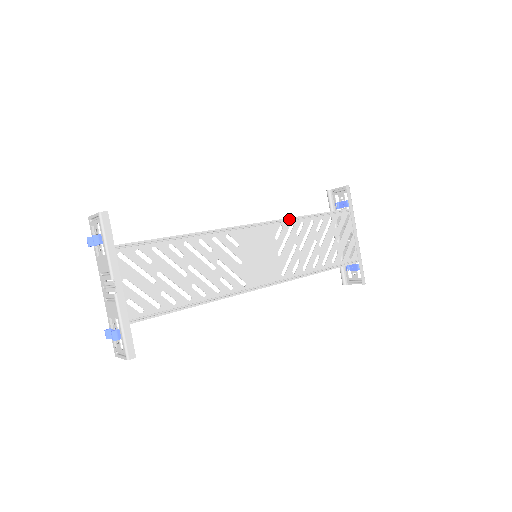
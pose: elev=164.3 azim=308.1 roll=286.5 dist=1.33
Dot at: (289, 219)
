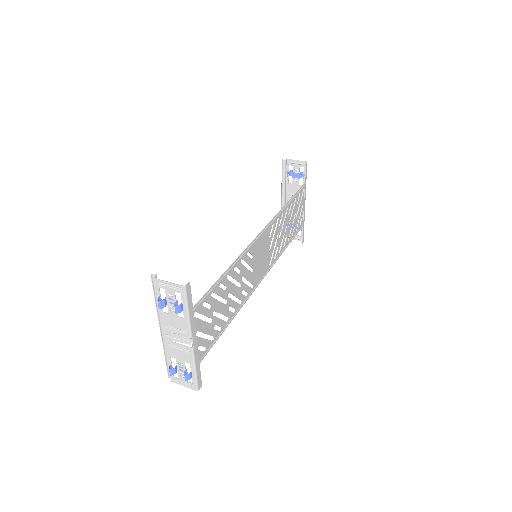
Dot at: (277, 214)
